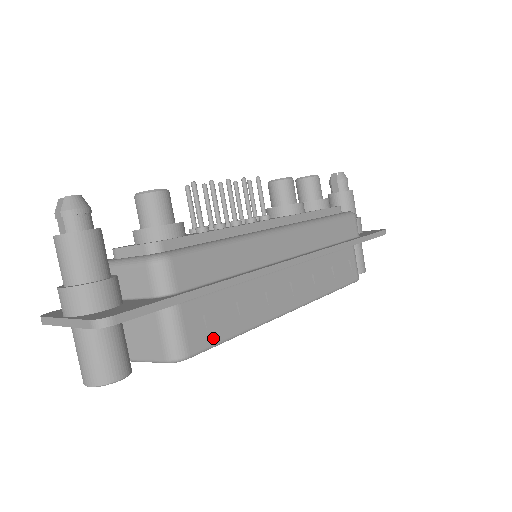
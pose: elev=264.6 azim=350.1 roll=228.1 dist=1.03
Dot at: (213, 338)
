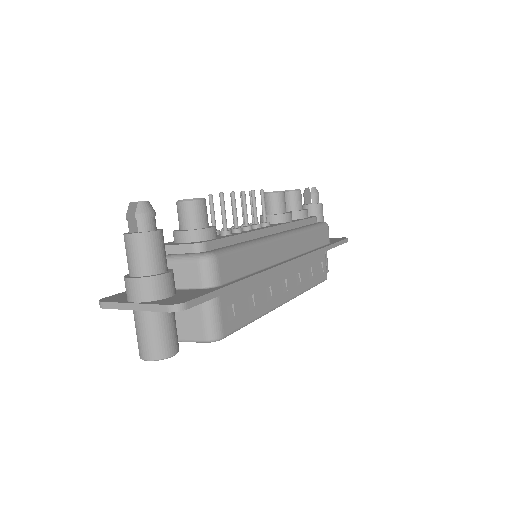
Dot at: (238, 323)
